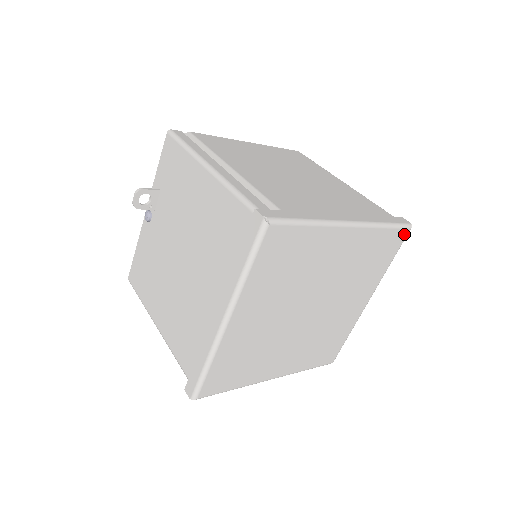
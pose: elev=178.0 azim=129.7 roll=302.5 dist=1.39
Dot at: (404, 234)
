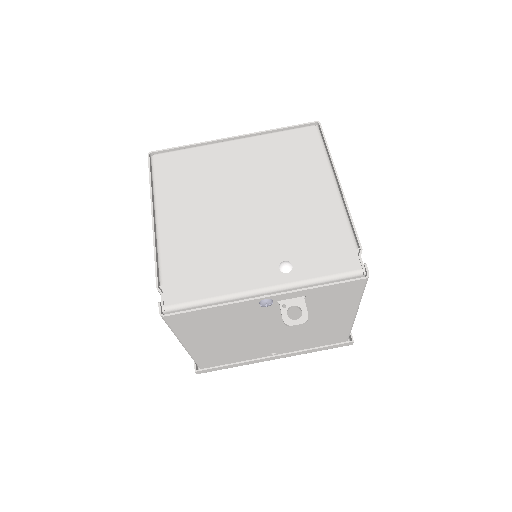
Dot at: occluded
